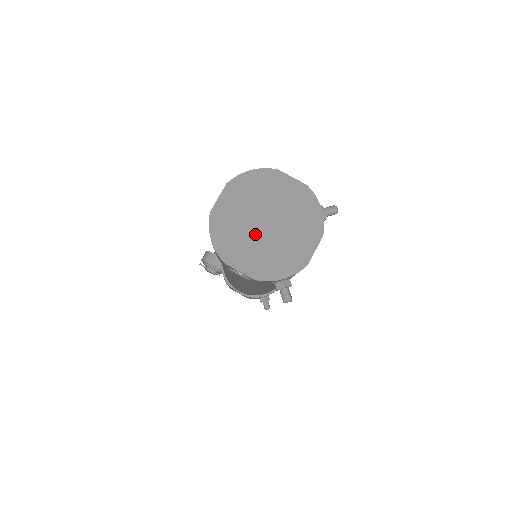
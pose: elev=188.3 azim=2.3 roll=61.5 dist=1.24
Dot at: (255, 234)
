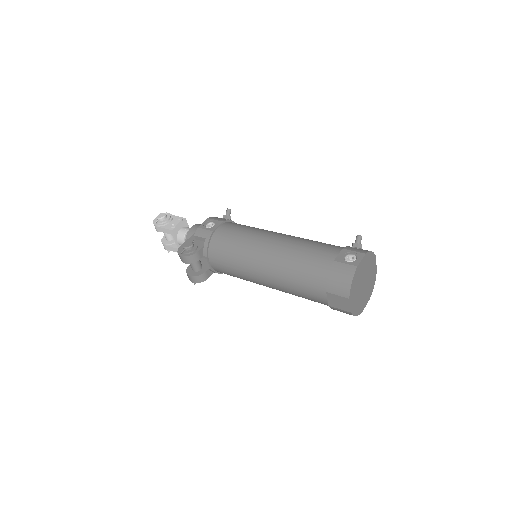
Dot at: (363, 292)
